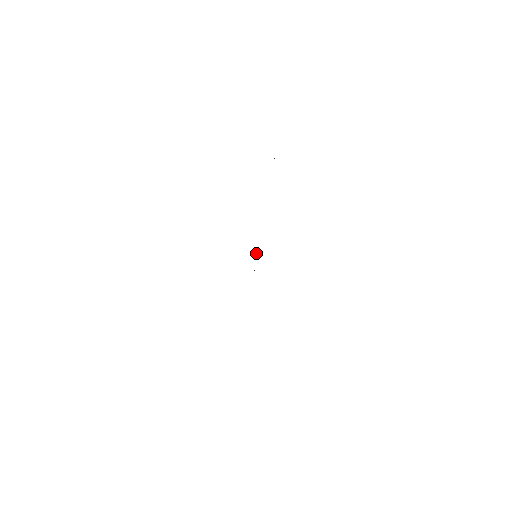
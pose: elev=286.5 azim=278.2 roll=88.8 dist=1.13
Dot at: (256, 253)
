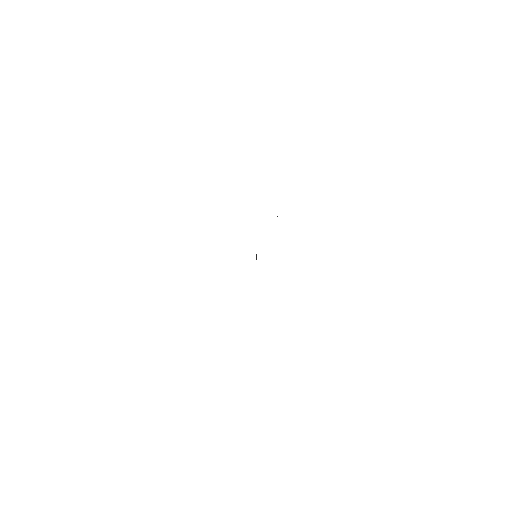
Dot at: (256, 255)
